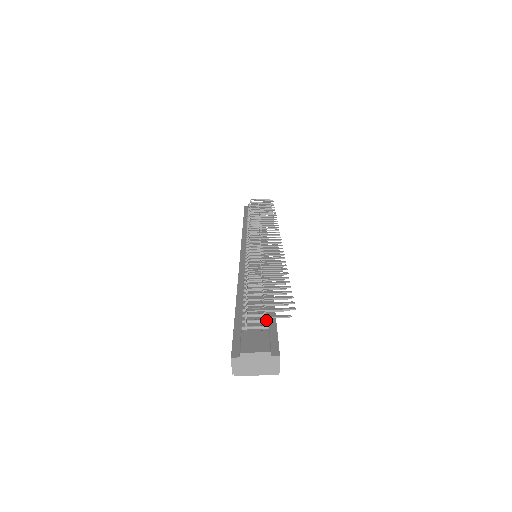
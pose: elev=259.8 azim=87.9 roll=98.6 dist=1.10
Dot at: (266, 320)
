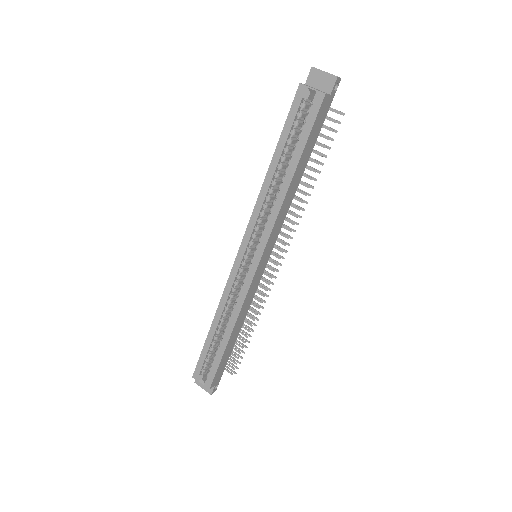
Dot at: occluded
